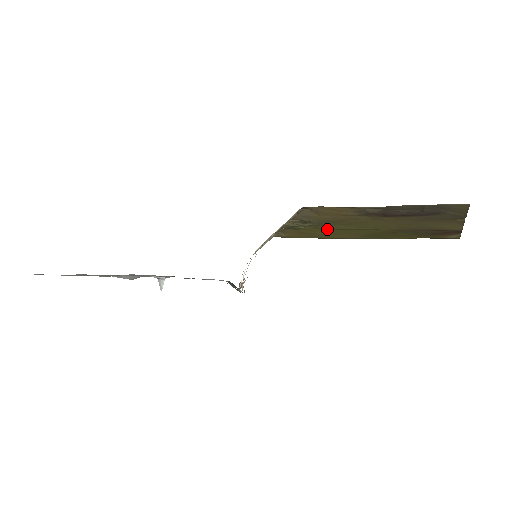
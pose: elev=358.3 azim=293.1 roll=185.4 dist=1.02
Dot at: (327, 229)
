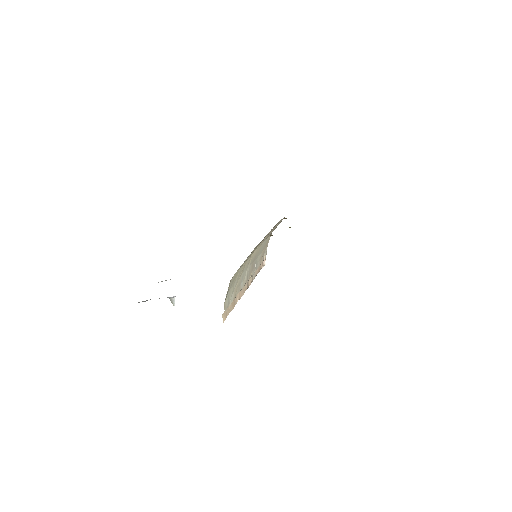
Dot at: occluded
